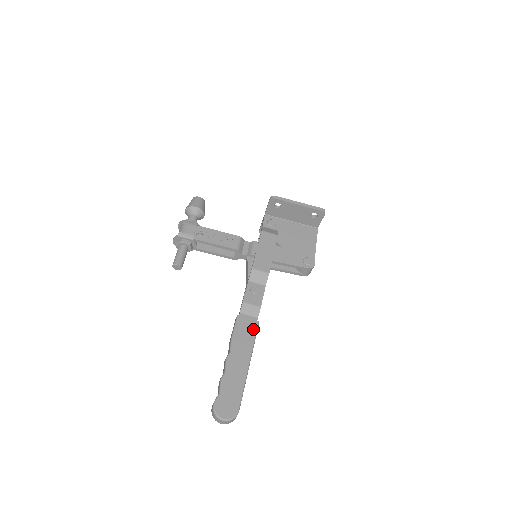
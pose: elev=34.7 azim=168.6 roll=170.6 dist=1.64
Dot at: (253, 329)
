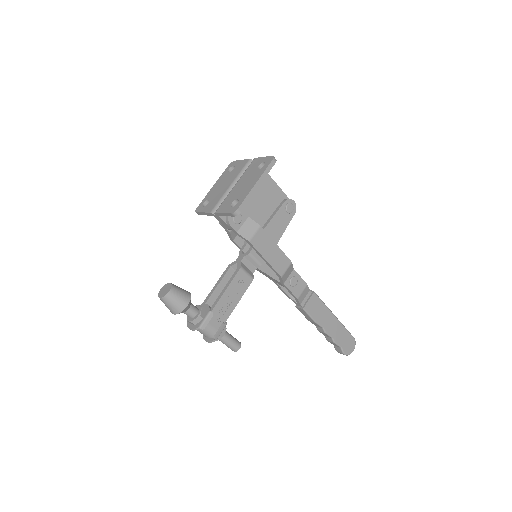
Dot at: (317, 300)
